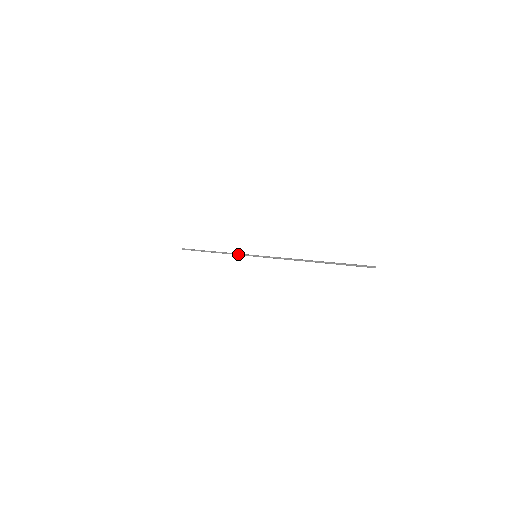
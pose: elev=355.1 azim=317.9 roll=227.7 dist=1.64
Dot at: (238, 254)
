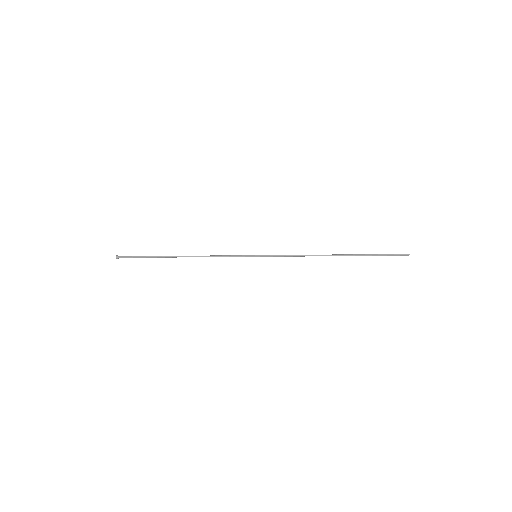
Dot at: occluded
